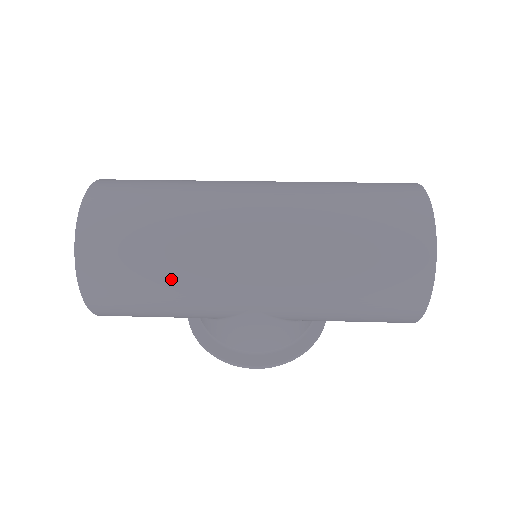
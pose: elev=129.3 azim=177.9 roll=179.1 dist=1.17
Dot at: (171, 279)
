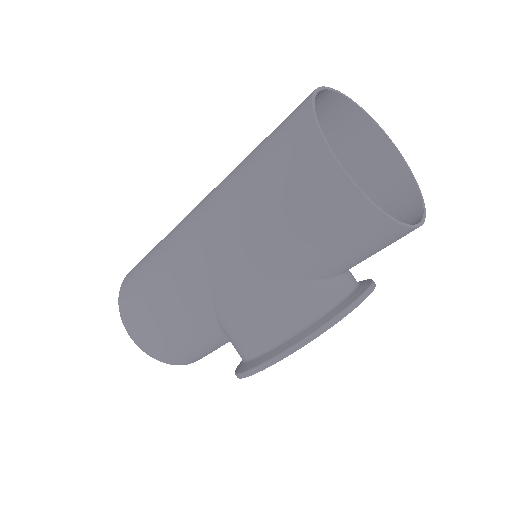
Dot at: (156, 274)
